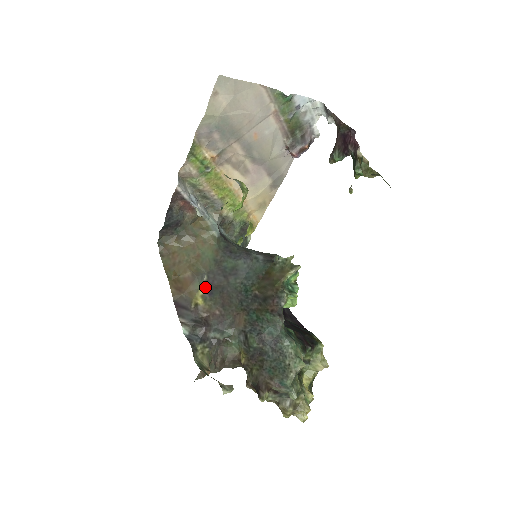
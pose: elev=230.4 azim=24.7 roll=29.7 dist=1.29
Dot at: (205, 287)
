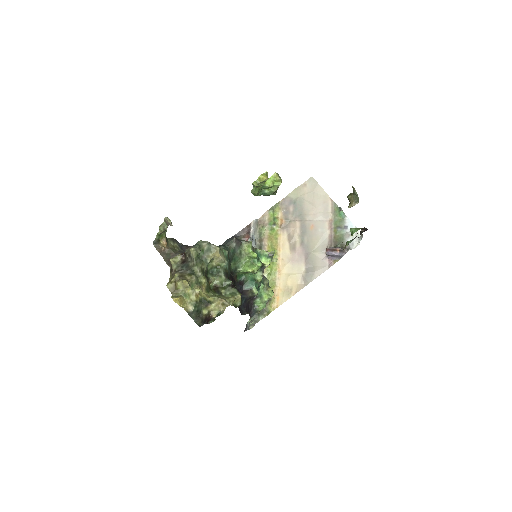
Dot at: occluded
